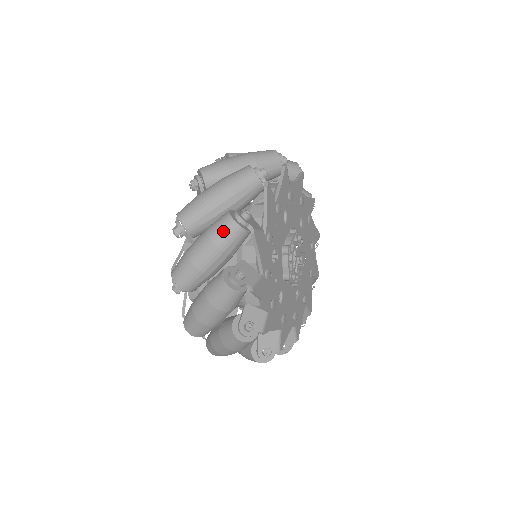
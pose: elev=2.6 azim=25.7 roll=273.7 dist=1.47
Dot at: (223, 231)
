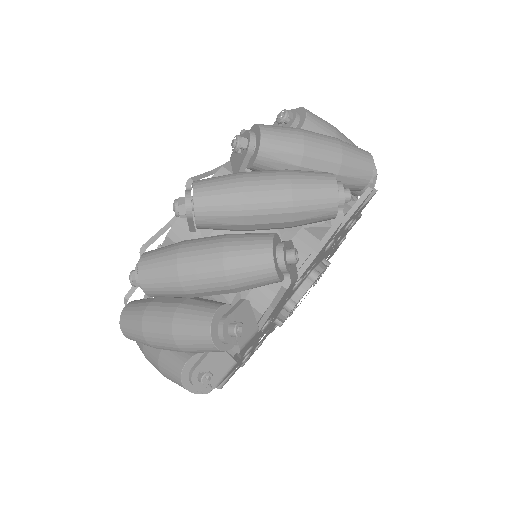
Dot at: (194, 344)
